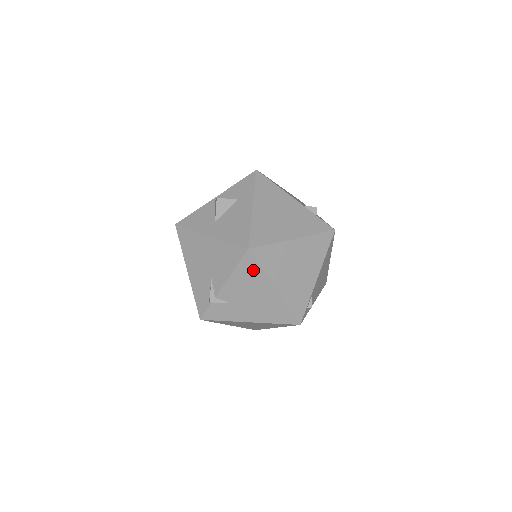
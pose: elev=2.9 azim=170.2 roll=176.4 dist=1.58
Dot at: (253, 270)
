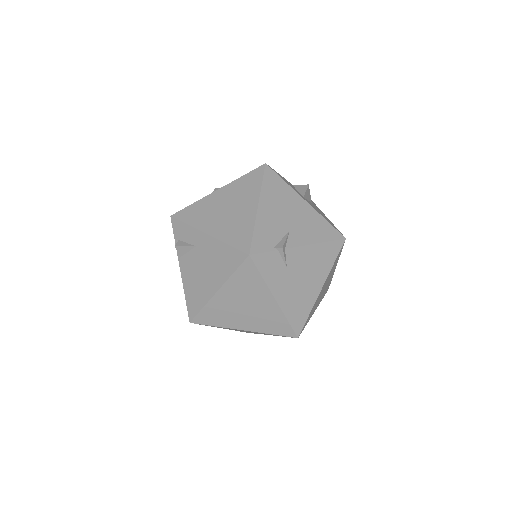
Dot at: (330, 257)
